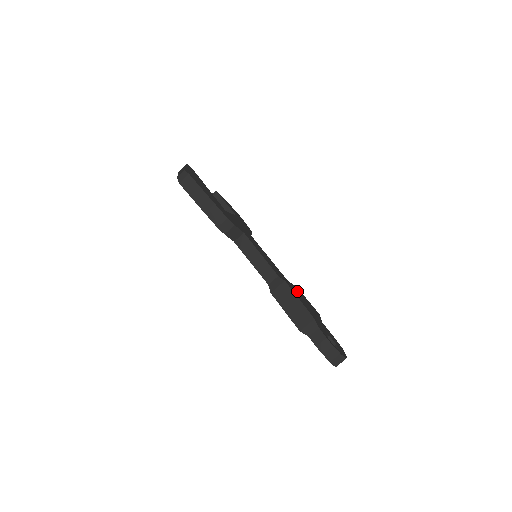
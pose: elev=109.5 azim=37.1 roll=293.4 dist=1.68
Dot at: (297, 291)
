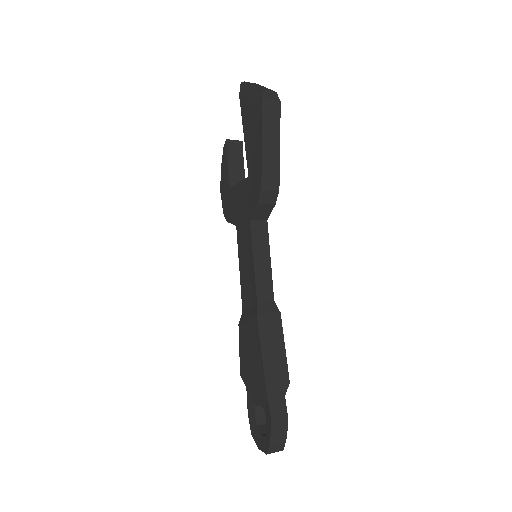
Dot at: occluded
